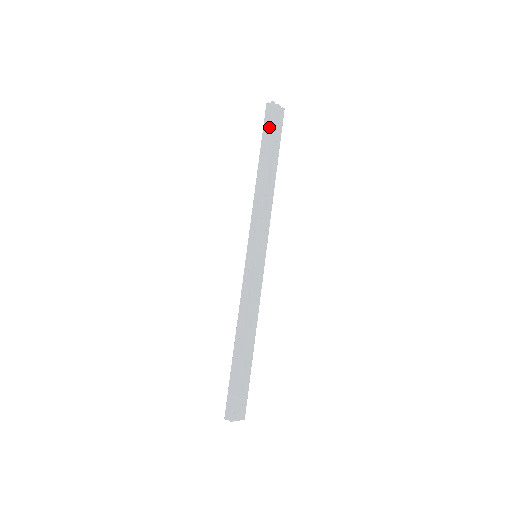
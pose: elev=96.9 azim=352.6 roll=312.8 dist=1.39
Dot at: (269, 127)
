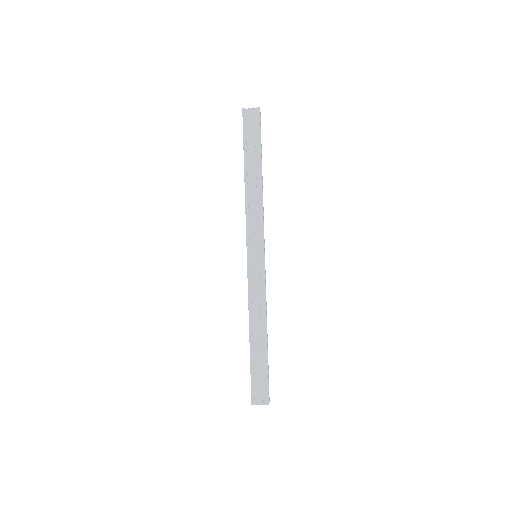
Dot at: (243, 134)
